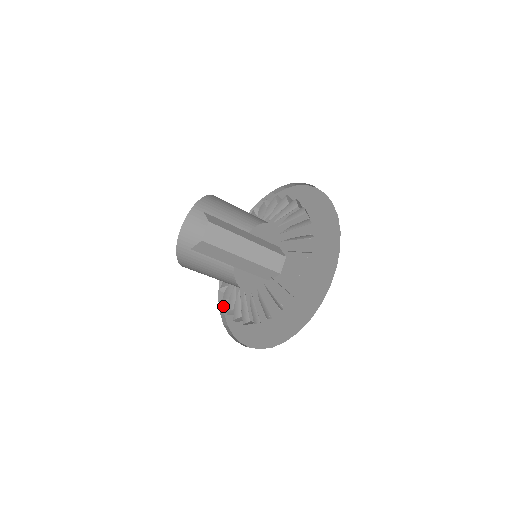
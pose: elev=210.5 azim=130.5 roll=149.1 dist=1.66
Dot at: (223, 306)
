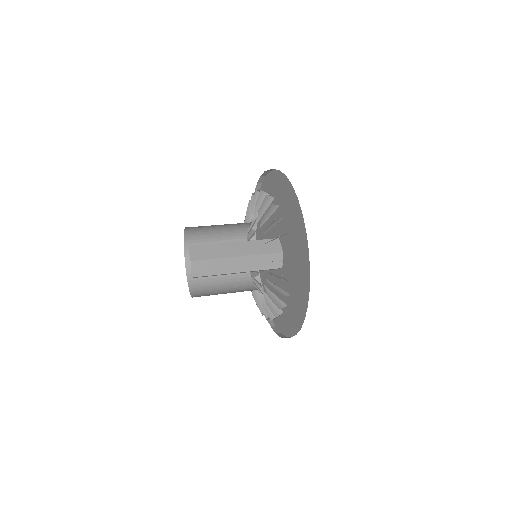
Dot at: occluded
